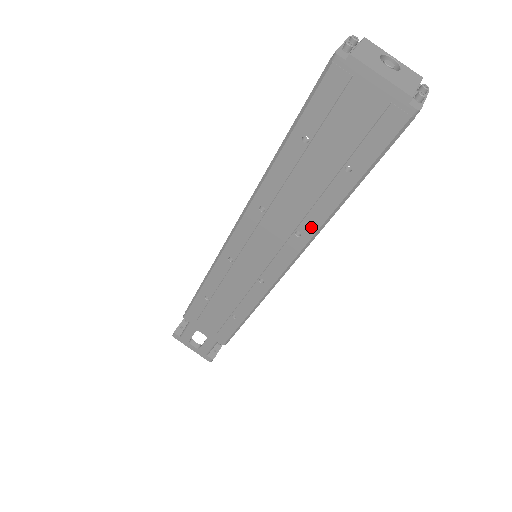
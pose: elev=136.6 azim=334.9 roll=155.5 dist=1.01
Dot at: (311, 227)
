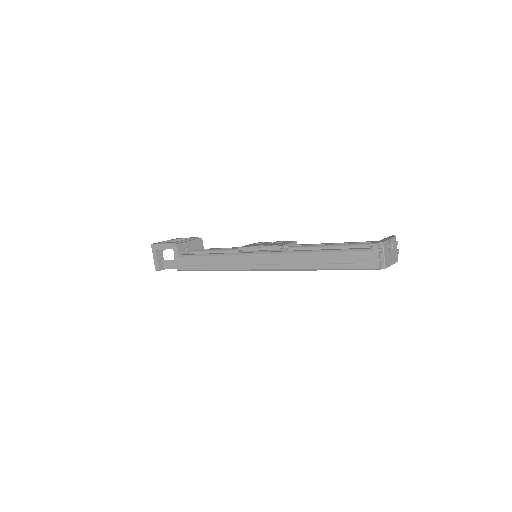
Dot at: occluded
